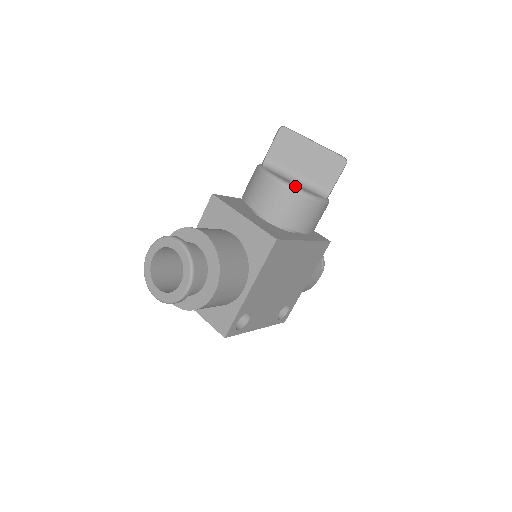
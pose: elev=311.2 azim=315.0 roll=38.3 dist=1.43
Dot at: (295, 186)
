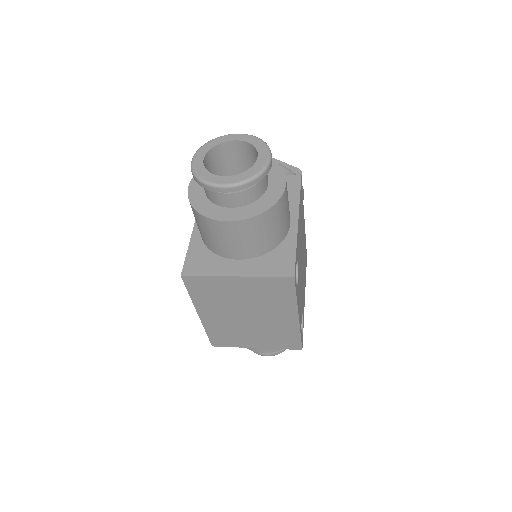
Dot at: occluded
